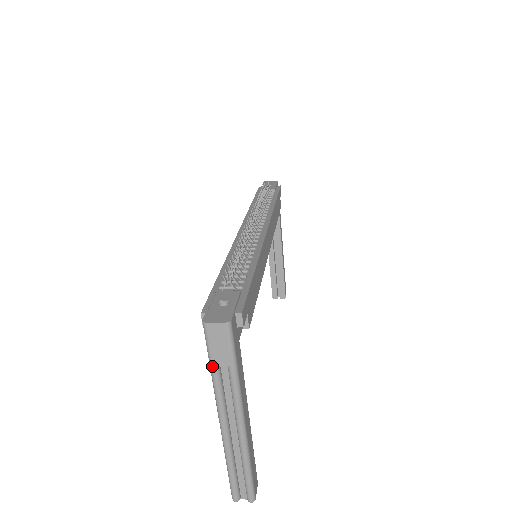
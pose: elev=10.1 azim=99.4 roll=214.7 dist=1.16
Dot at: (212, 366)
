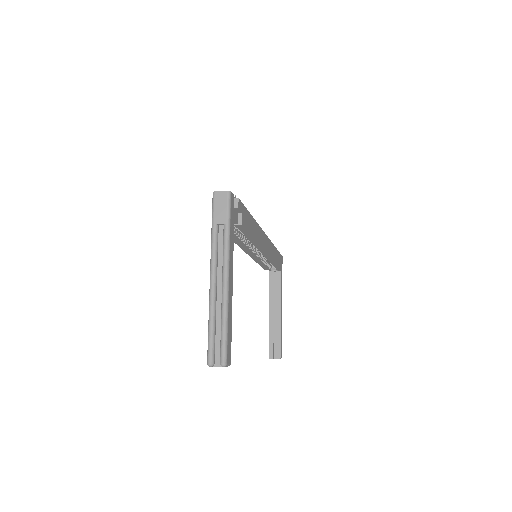
Dot at: (213, 225)
